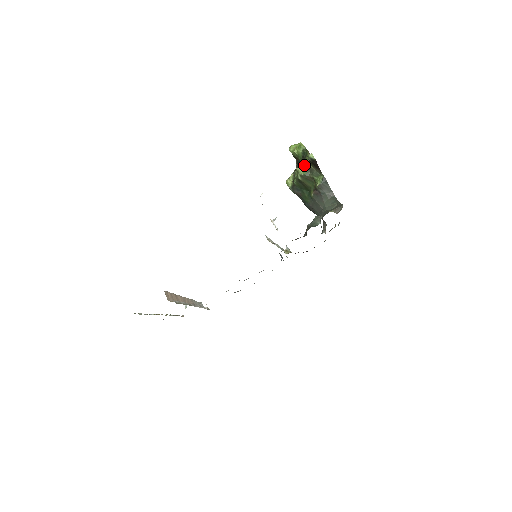
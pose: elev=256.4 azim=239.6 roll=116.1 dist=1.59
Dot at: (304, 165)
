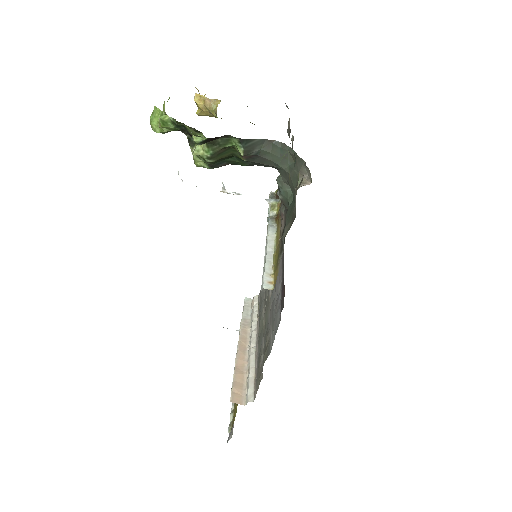
Dot at: occluded
